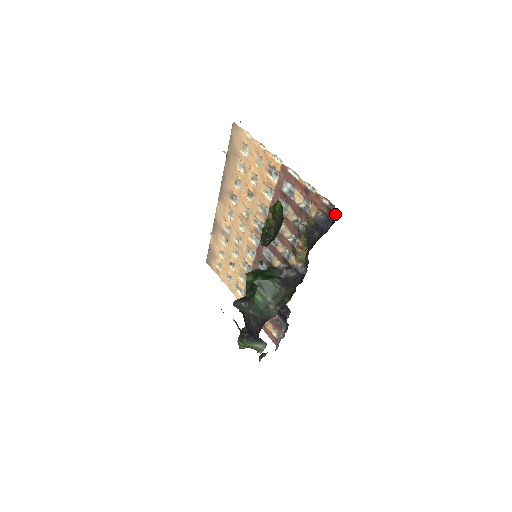
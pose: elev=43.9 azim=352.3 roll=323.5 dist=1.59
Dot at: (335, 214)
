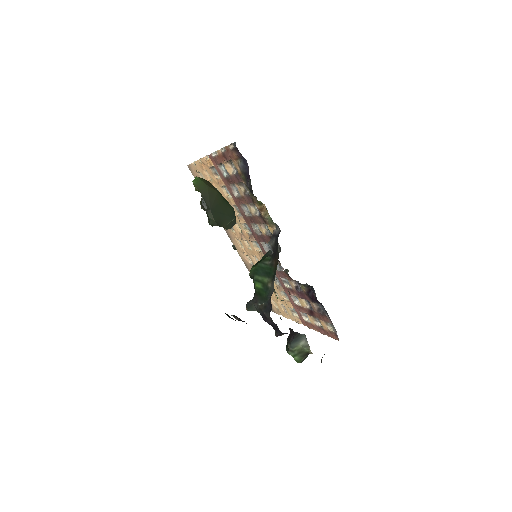
Dot at: occluded
